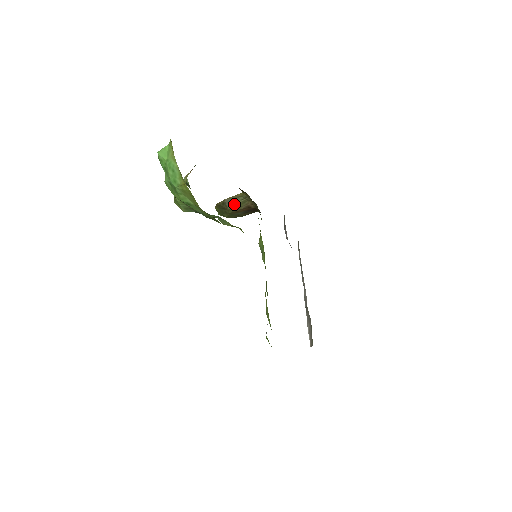
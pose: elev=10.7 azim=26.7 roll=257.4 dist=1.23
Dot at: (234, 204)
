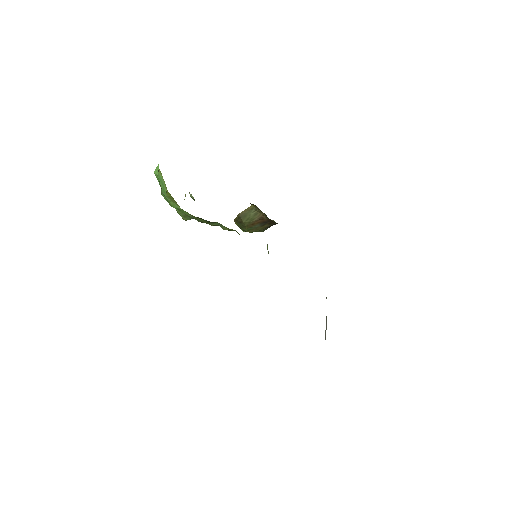
Dot at: (247, 217)
